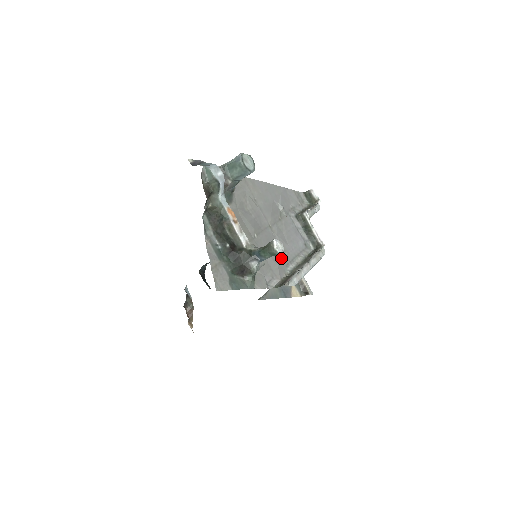
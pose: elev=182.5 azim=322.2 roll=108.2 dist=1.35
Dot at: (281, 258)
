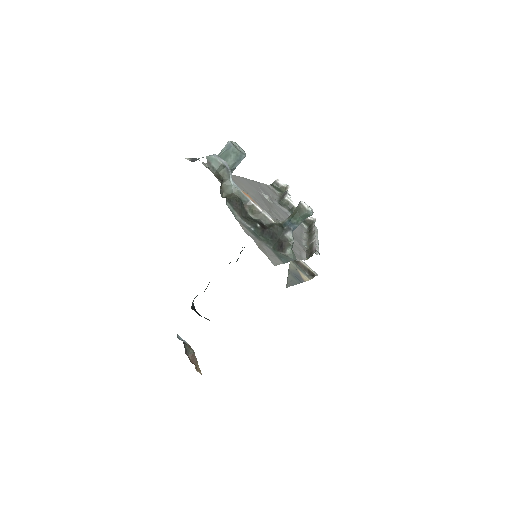
Dot at: (294, 236)
